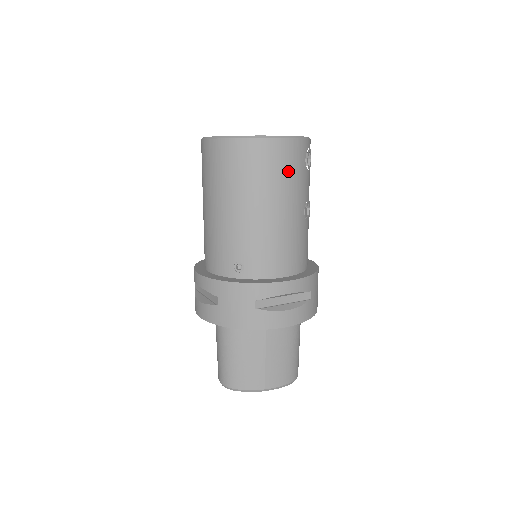
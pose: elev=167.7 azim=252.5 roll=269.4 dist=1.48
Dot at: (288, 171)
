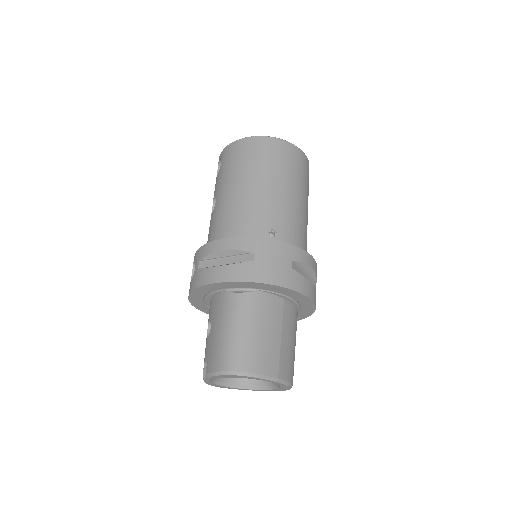
Dot at: (307, 179)
